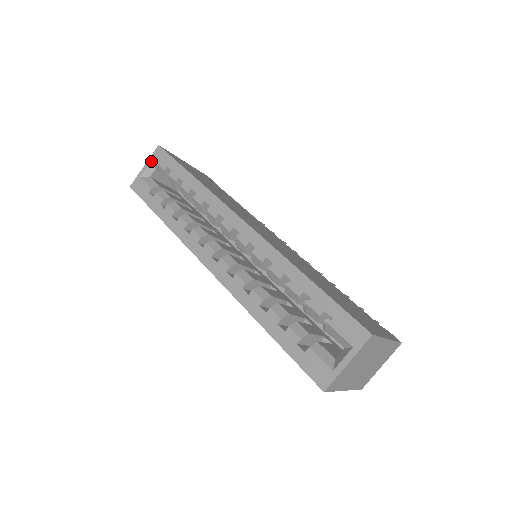
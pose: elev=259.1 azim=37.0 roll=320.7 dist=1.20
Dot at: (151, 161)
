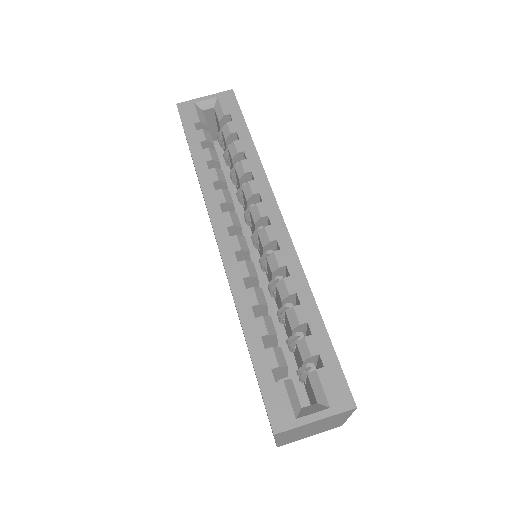
Dot at: (215, 97)
